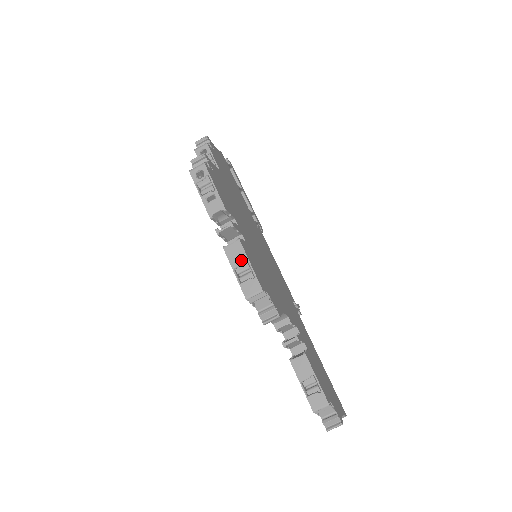
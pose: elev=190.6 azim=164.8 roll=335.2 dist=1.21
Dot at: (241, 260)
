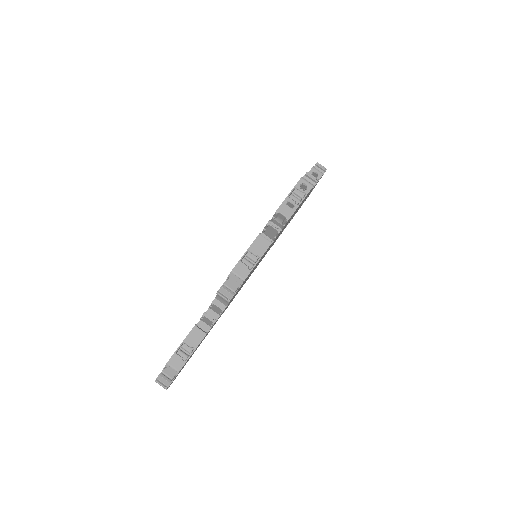
Dot at: (258, 252)
